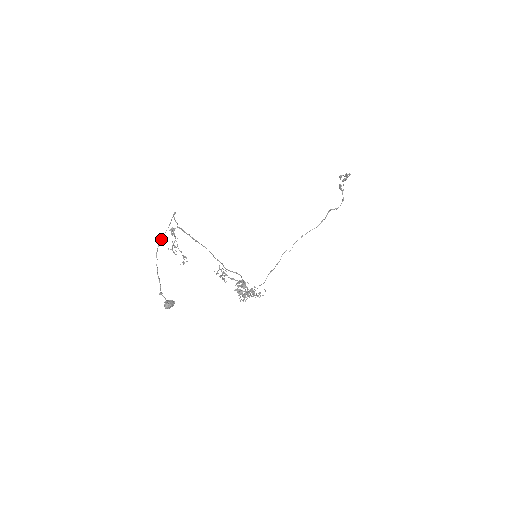
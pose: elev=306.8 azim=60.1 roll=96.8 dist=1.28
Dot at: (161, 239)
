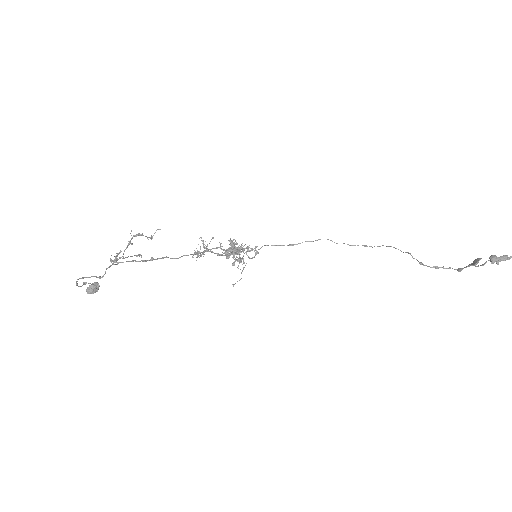
Dot at: (83, 278)
